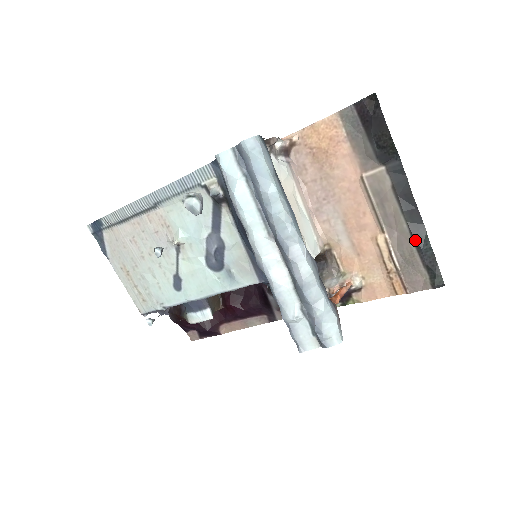
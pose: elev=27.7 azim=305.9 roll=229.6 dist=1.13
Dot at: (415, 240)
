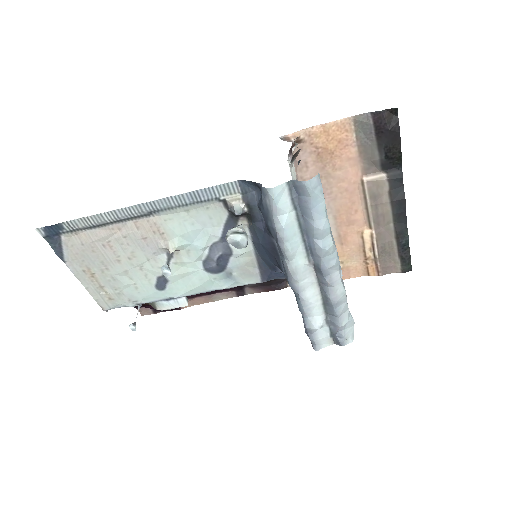
Dot at: (398, 237)
